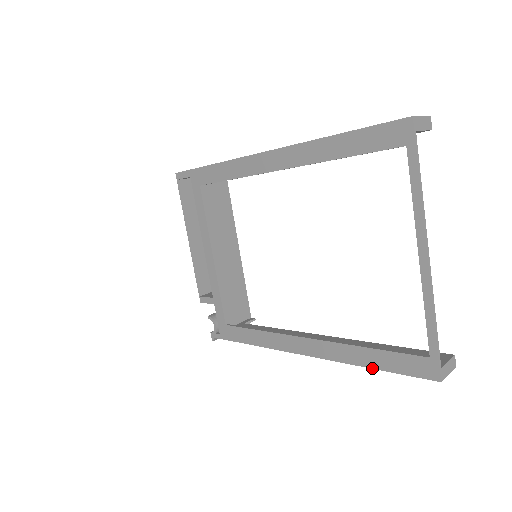
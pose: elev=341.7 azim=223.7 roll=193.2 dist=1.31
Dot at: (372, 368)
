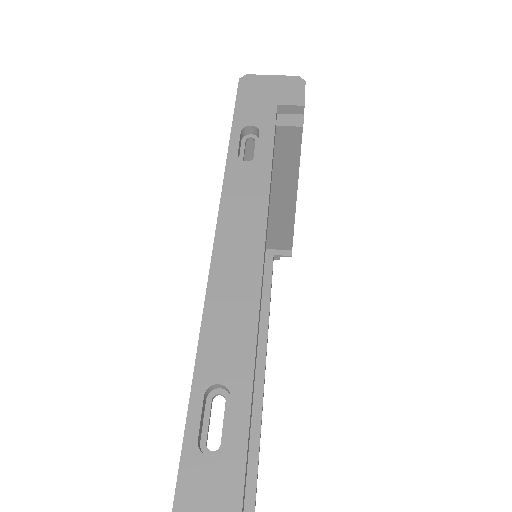
Dot at: occluded
